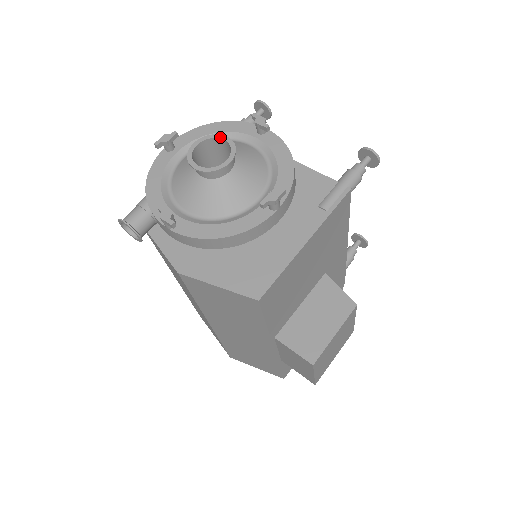
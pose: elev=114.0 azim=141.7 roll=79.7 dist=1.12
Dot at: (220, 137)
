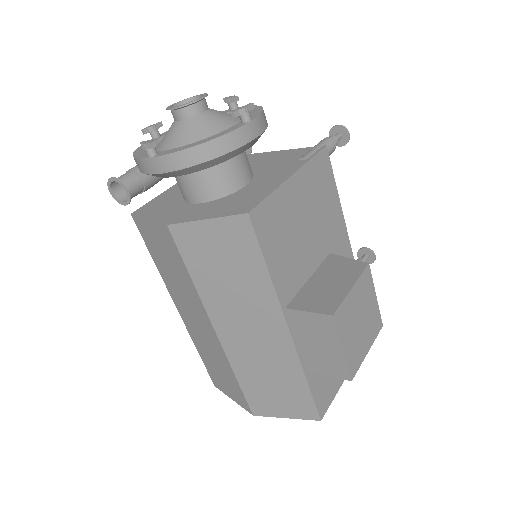
Dot at: (194, 96)
